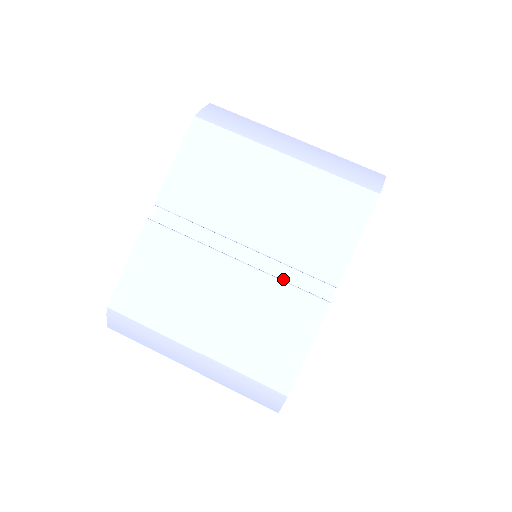
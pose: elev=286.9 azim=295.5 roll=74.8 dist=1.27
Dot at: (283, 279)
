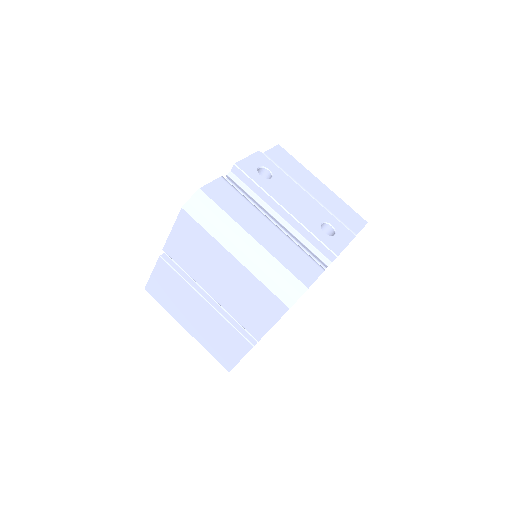
Dot at: occluded
